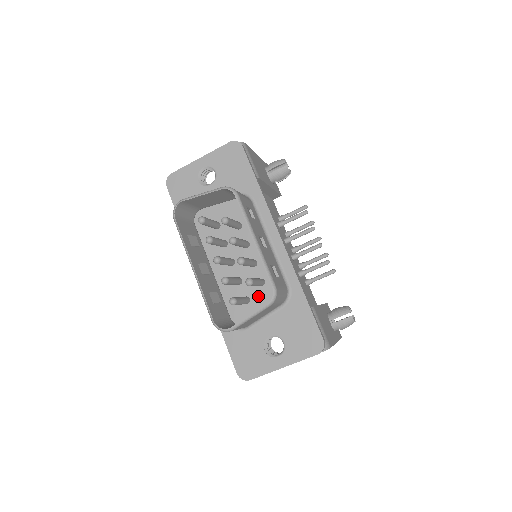
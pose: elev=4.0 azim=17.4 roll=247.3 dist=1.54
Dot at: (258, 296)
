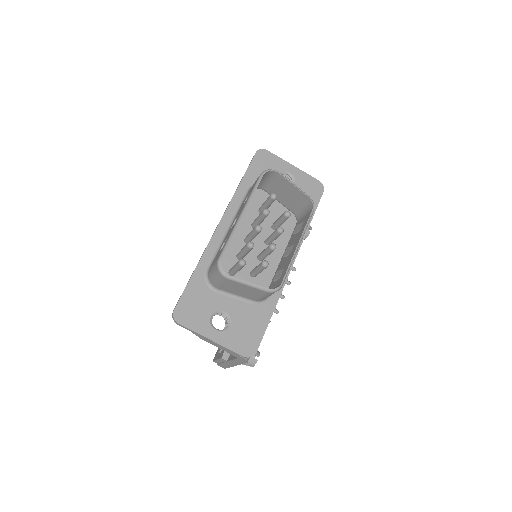
Dot at: (242, 279)
